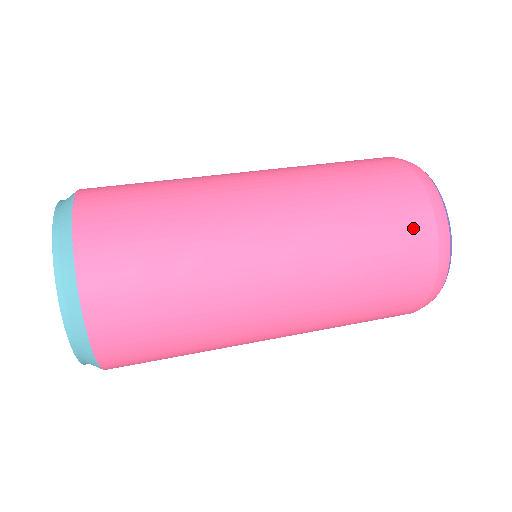
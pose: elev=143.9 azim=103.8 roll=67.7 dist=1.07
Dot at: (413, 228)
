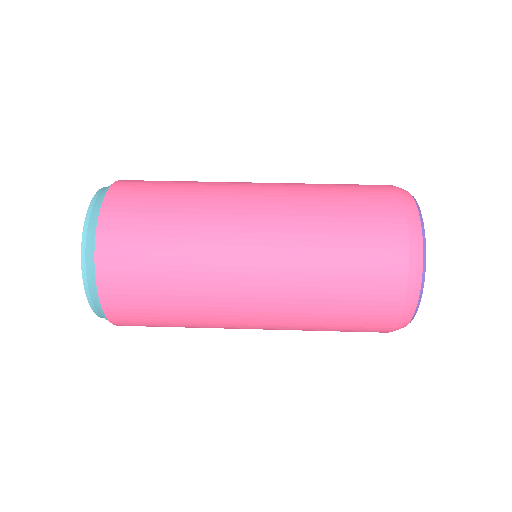
Dot at: (377, 315)
